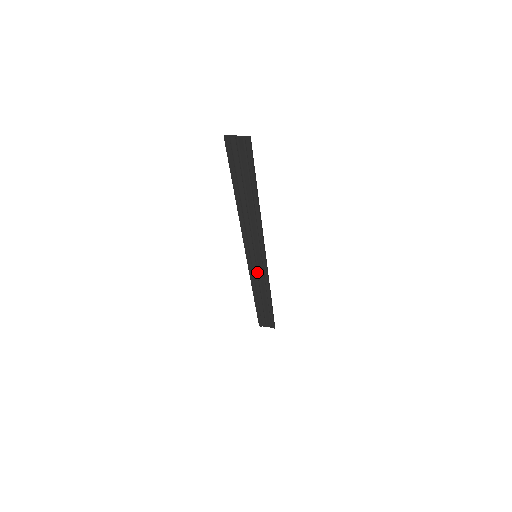
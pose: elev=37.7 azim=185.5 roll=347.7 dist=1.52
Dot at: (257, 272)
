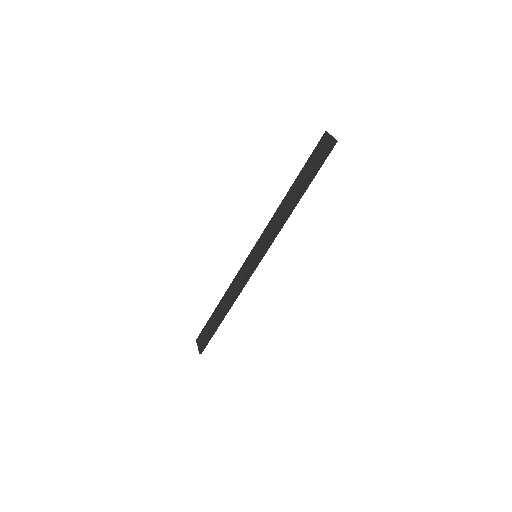
Dot at: (243, 274)
